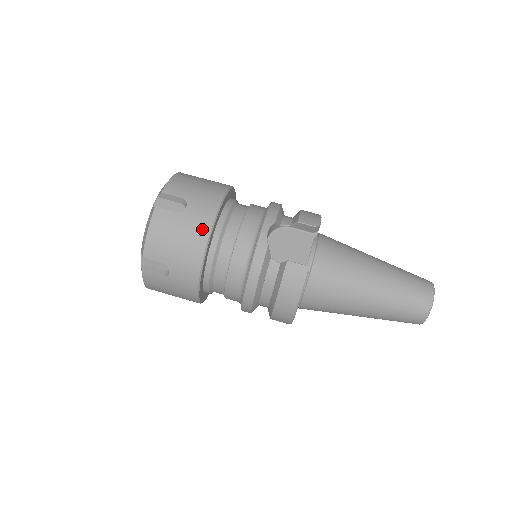
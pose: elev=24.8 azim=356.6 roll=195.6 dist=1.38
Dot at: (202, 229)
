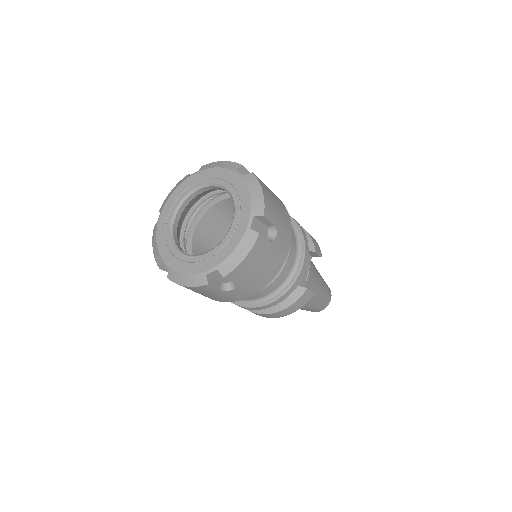
Dot at: (280, 261)
